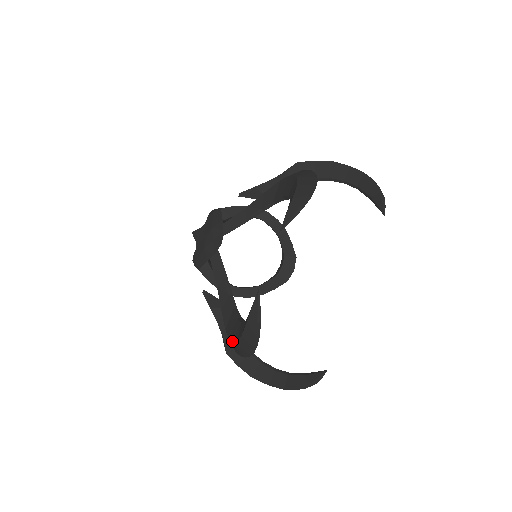
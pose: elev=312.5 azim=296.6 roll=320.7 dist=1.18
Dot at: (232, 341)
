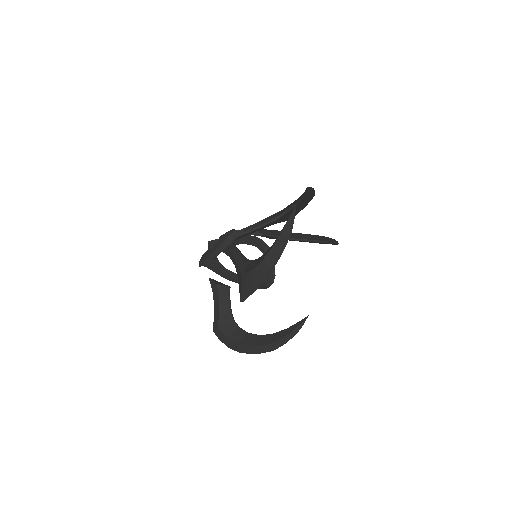
Dot at: (254, 269)
